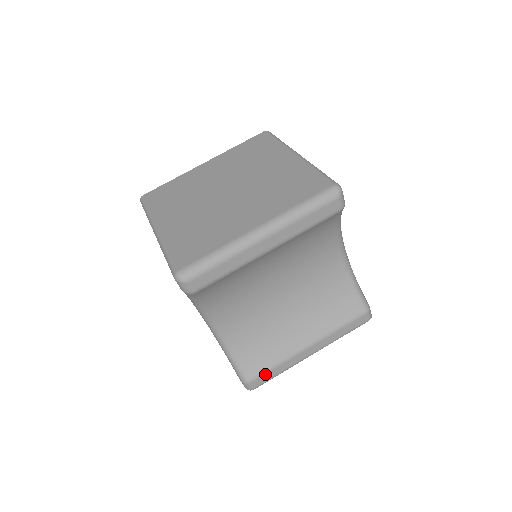
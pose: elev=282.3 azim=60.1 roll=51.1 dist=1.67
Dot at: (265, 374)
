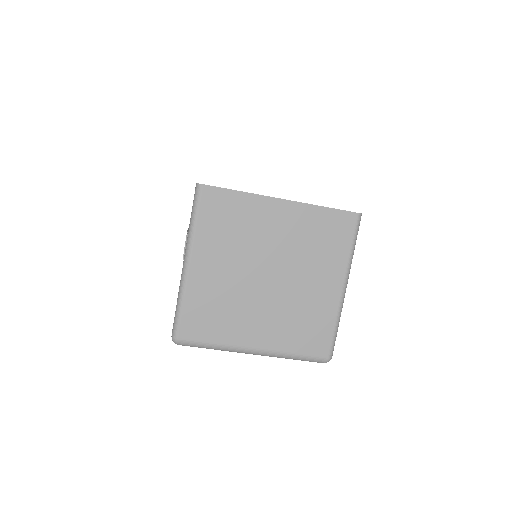
Dot at: occluded
